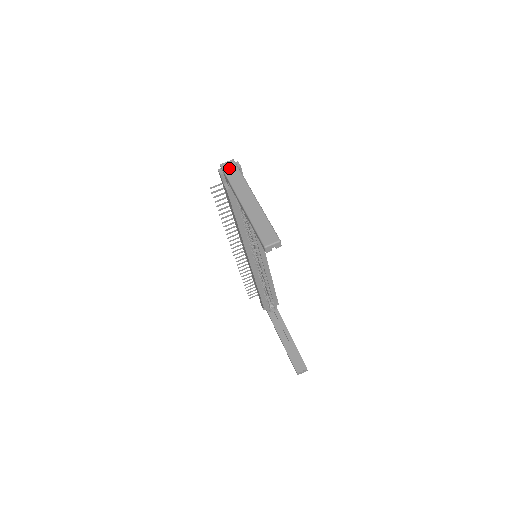
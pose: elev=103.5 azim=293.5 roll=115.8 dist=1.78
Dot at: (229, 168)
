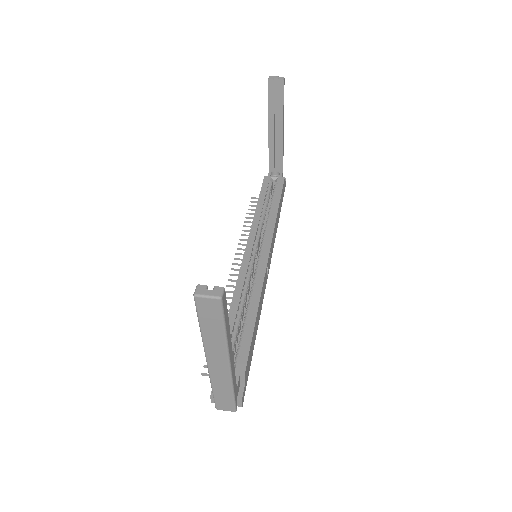
Dot at: occluded
